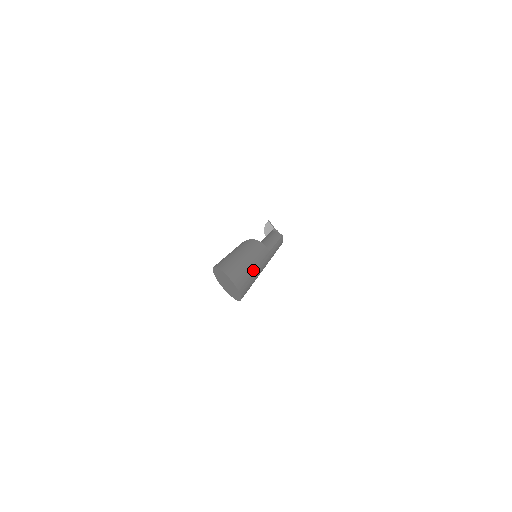
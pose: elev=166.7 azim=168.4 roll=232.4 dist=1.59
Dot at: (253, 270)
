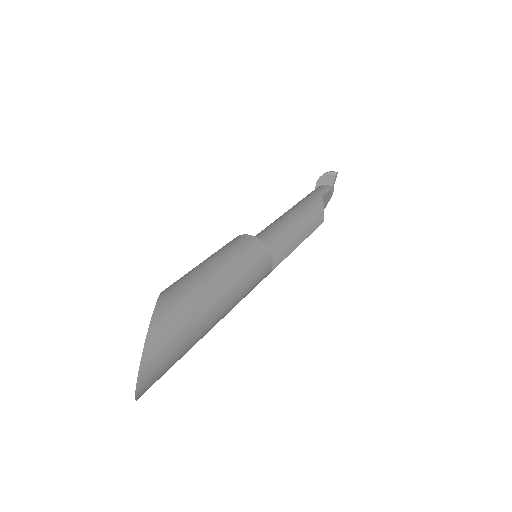
Dot at: (206, 333)
